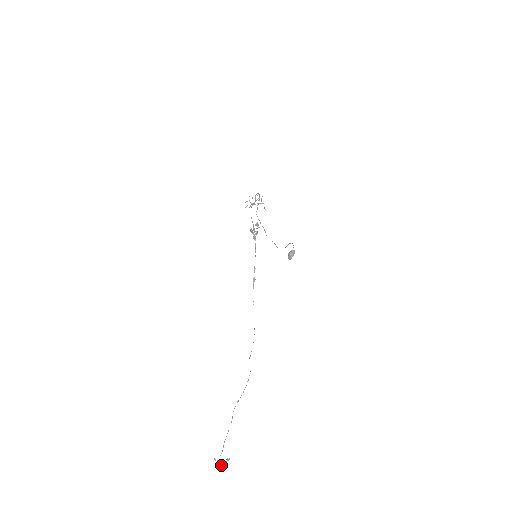
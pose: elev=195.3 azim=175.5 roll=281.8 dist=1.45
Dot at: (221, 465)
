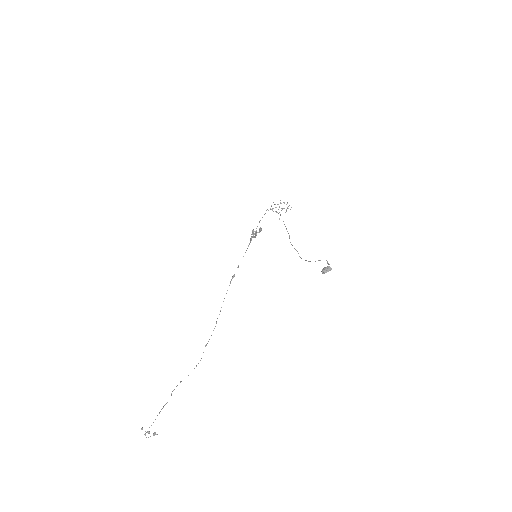
Dot at: (146, 437)
